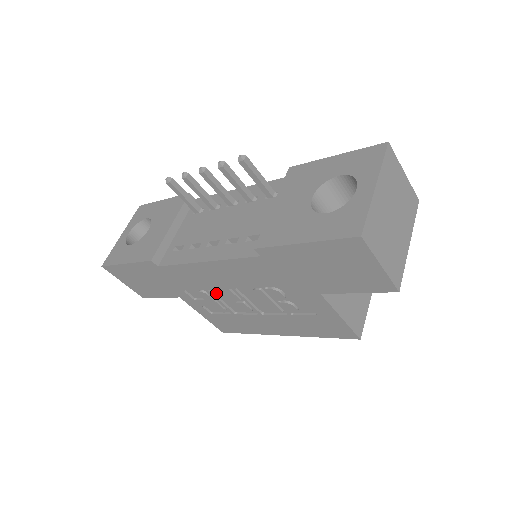
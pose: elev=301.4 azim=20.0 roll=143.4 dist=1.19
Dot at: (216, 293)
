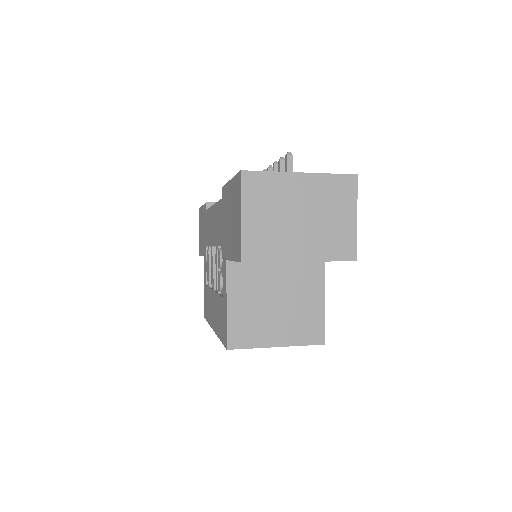
Dot at: occluded
